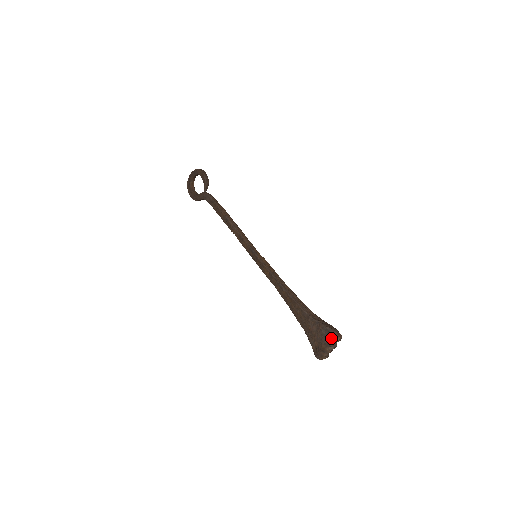
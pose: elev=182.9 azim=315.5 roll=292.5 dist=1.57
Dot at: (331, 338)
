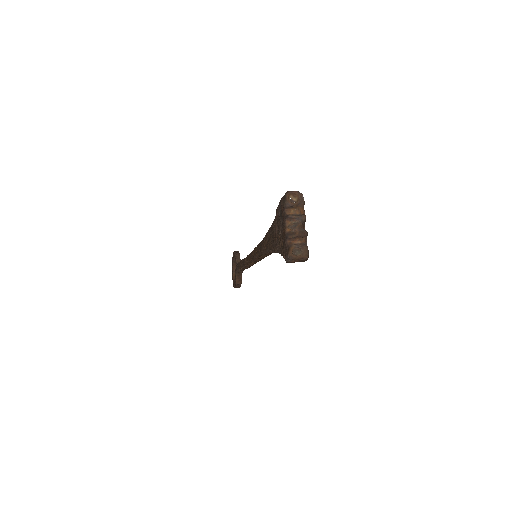
Dot at: (282, 204)
